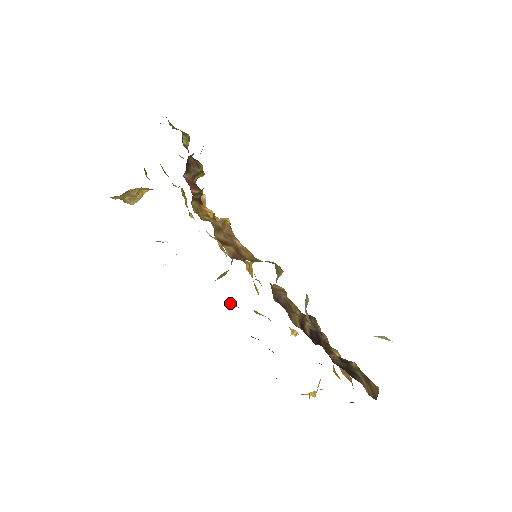
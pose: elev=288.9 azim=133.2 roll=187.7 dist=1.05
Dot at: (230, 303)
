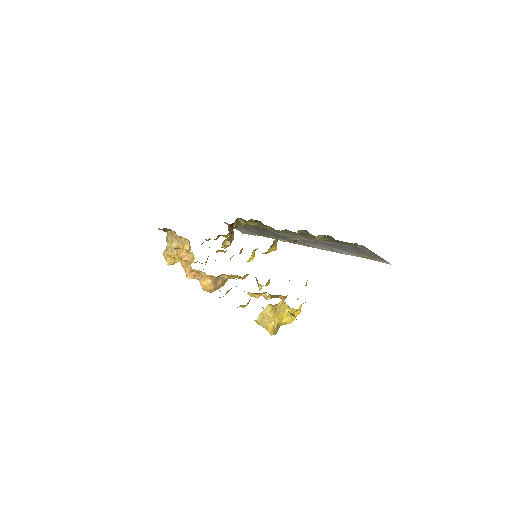
Dot at: occluded
